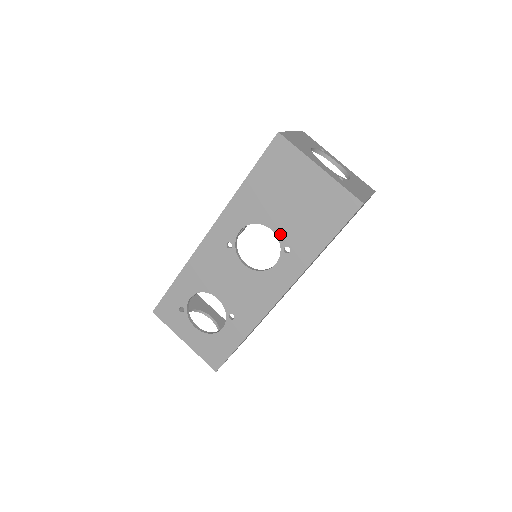
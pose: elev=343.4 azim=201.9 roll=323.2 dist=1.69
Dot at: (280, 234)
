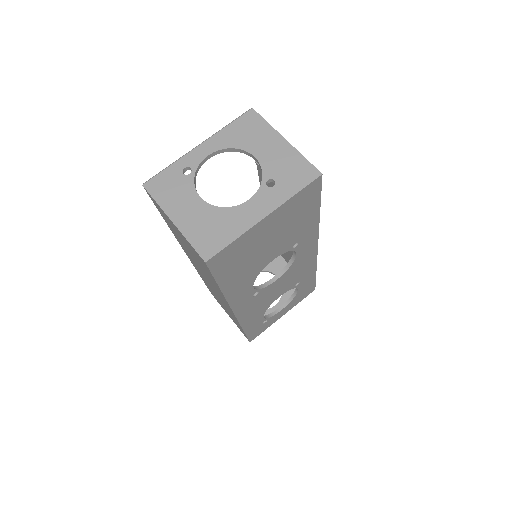
Dot at: (282, 252)
